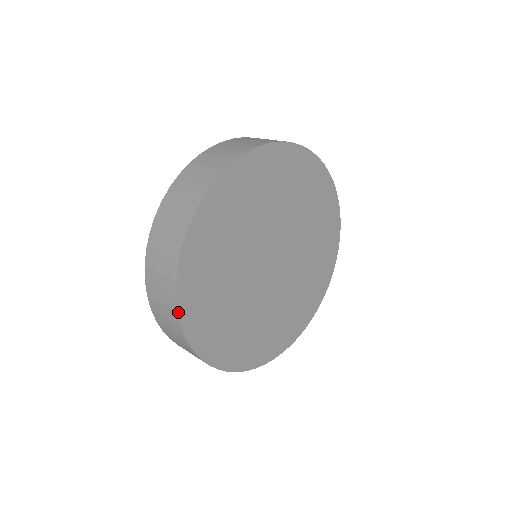
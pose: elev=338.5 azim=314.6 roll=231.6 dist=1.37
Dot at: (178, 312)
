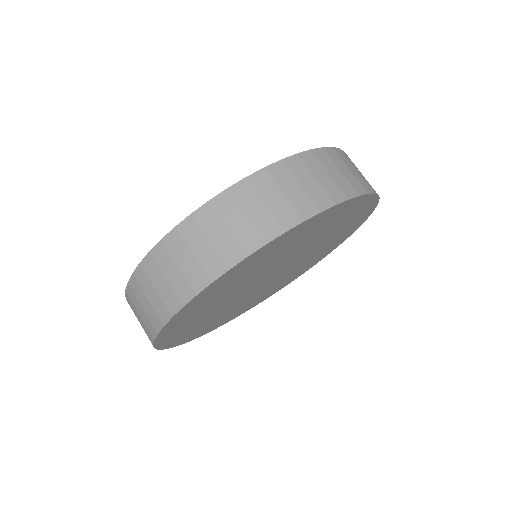
Dot at: (184, 306)
